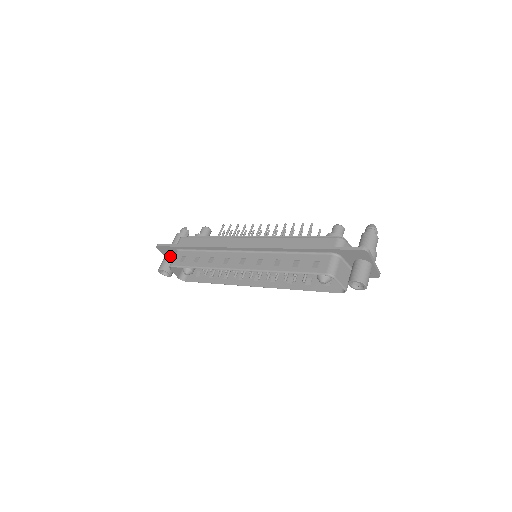
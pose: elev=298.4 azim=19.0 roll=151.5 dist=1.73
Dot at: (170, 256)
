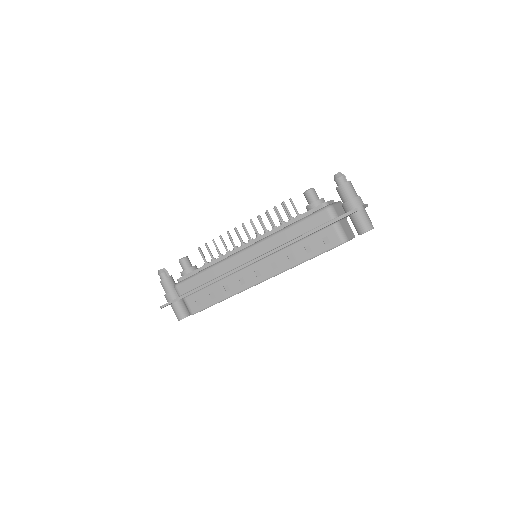
Dot at: (177, 304)
